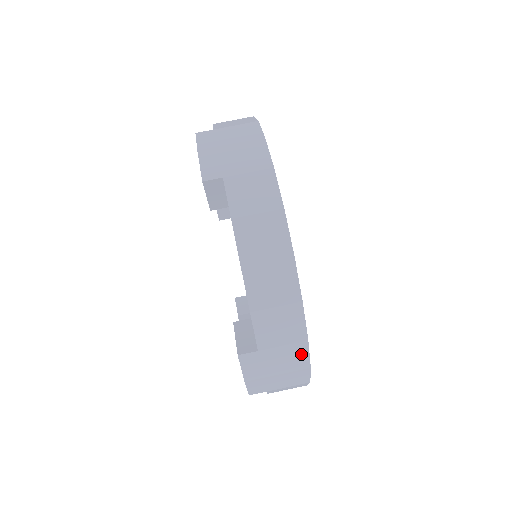
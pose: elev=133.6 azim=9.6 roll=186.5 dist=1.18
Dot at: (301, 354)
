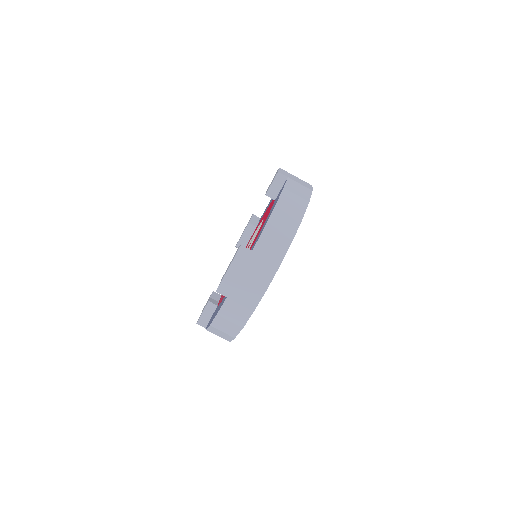
Dot at: occluded
